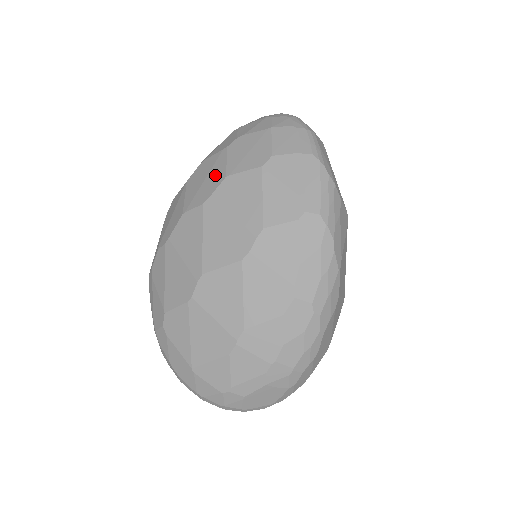
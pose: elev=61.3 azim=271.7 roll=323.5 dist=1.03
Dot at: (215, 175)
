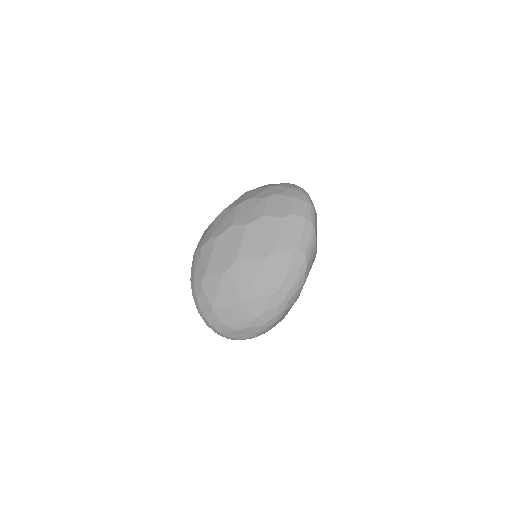
Dot at: (257, 211)
